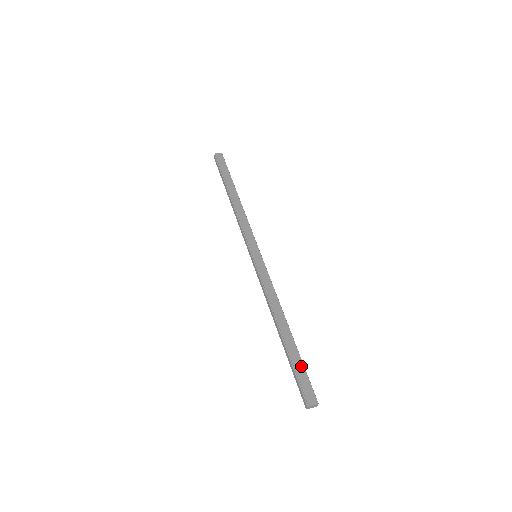
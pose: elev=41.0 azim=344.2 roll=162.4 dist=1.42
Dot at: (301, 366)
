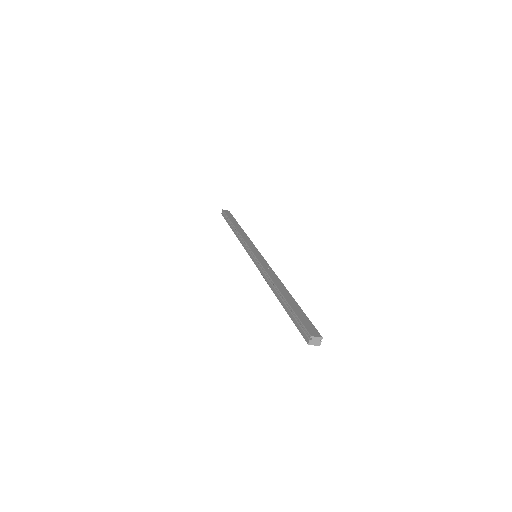
Dot at: (302, 313)
